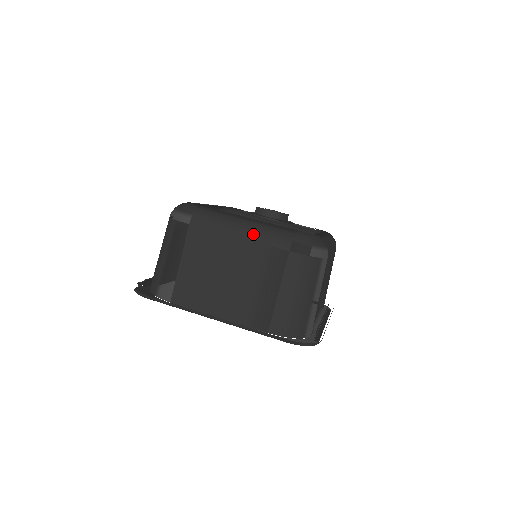
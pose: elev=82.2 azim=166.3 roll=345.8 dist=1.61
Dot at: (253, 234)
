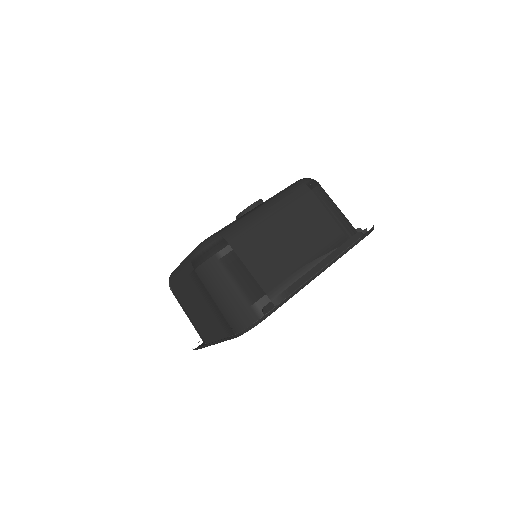
Dot at: (183, 273)
